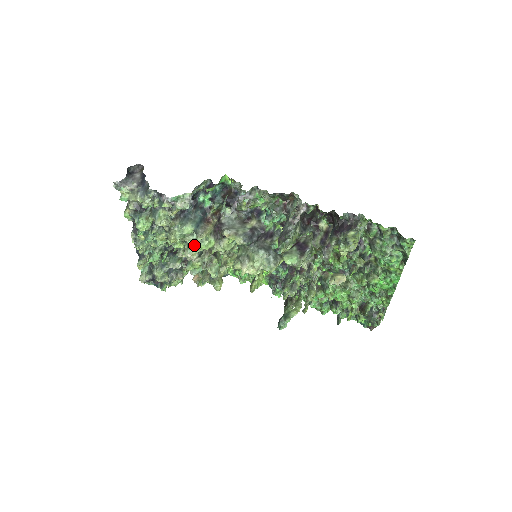
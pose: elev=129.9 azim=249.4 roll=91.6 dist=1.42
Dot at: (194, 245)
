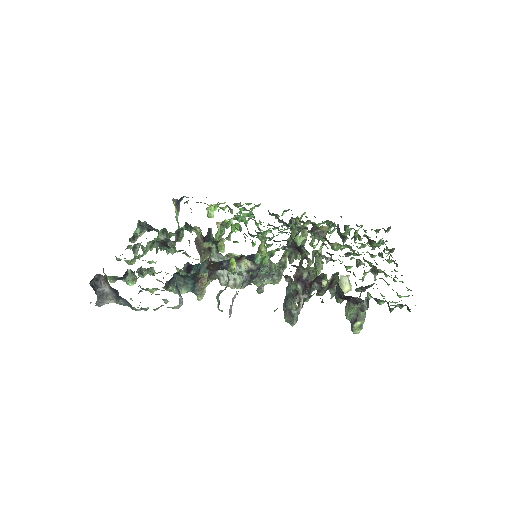
Dot at: occluded
